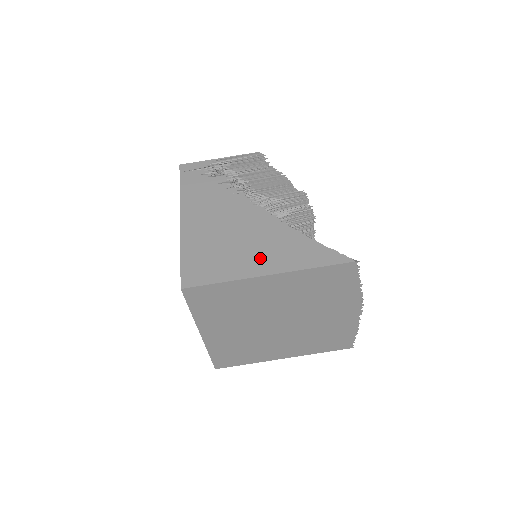
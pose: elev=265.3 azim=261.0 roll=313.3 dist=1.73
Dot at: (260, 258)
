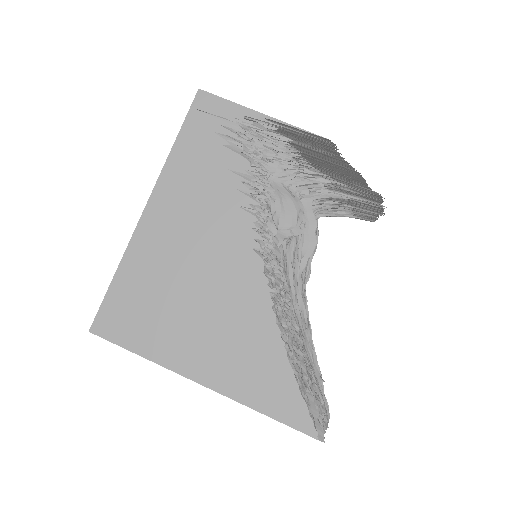
Dot at: (207, 351)
